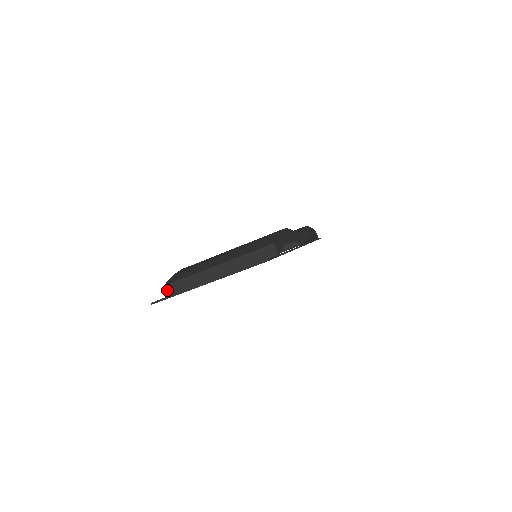
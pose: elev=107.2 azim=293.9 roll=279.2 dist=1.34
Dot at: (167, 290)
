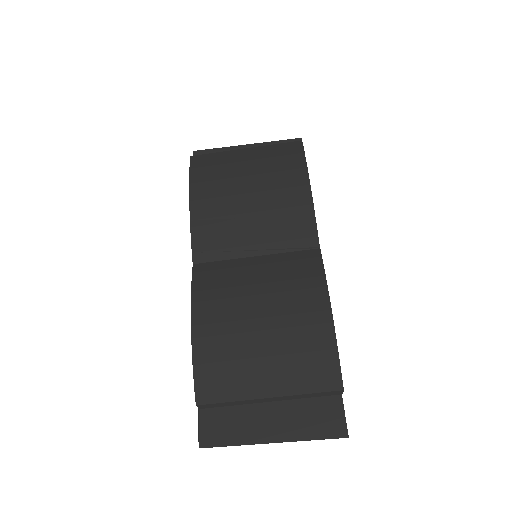
Dot at: (200, 407)
